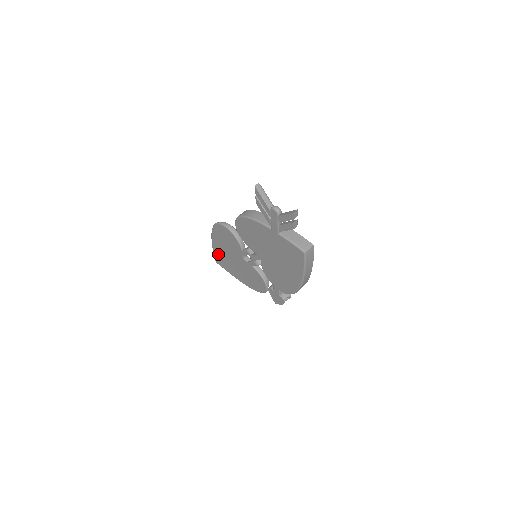
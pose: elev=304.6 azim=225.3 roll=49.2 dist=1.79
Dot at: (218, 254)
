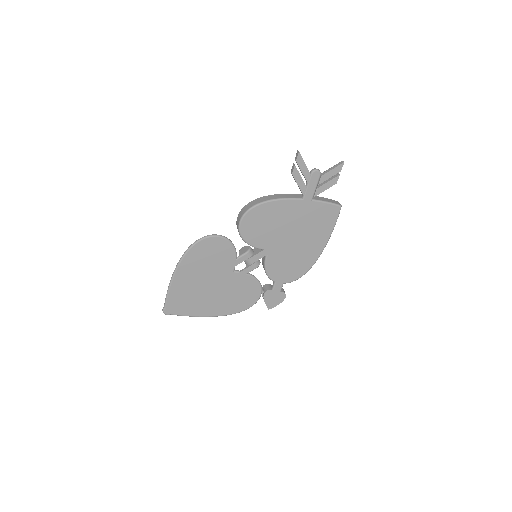
Dot at: (178, 295)
